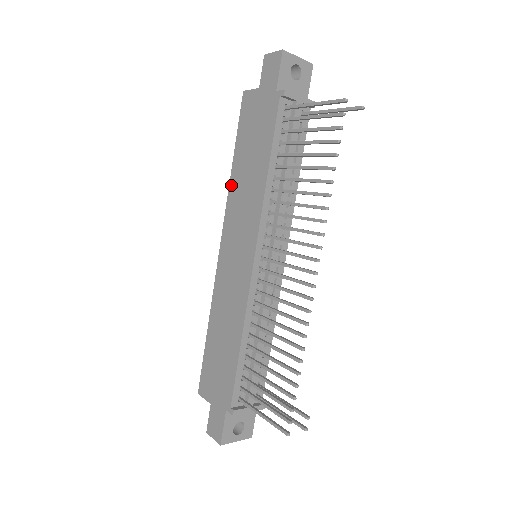
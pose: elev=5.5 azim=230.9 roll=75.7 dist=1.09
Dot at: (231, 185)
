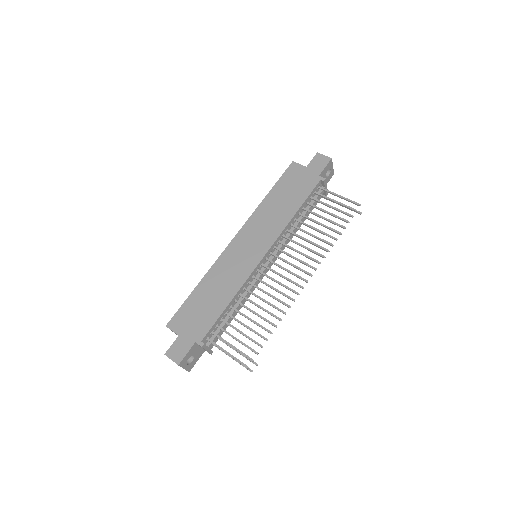
Dot at: (260, 207)
